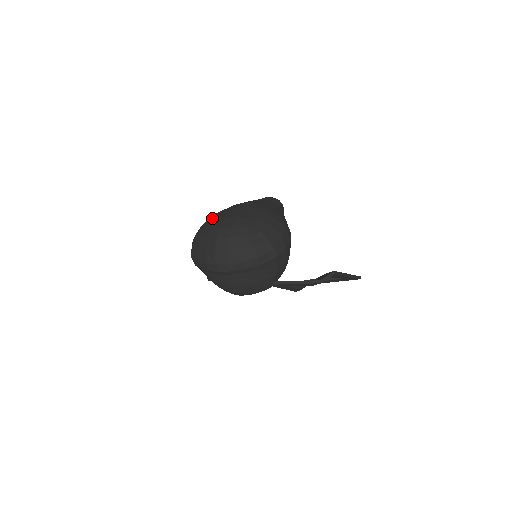
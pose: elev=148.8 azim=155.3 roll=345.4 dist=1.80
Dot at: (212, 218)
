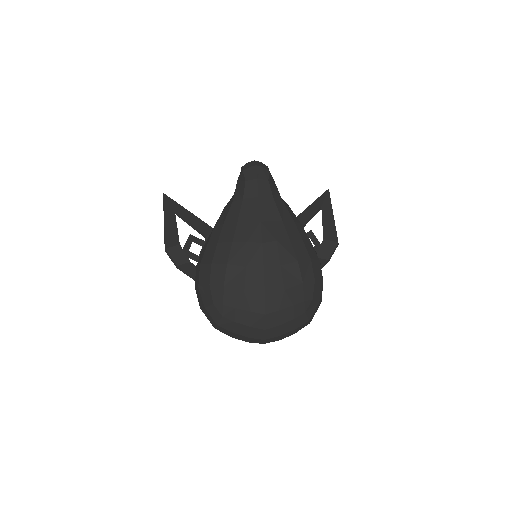
Dot at: (233, 283)
